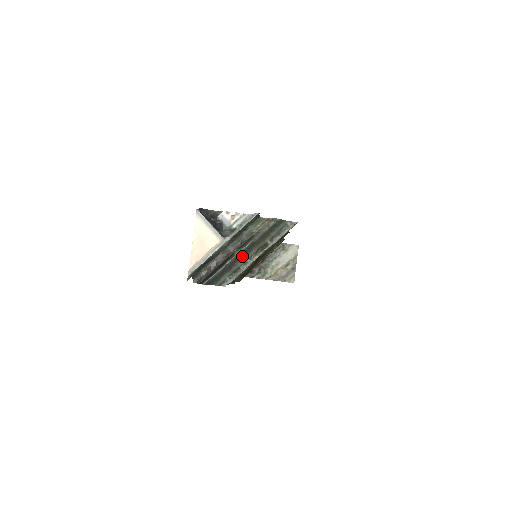
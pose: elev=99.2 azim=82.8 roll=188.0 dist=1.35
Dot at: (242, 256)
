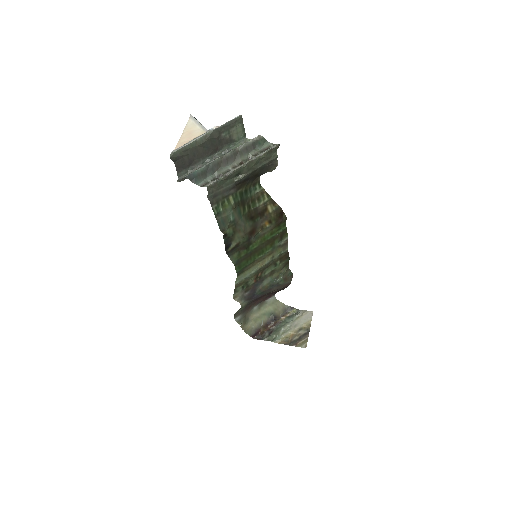
Dot at: (226, 163)
